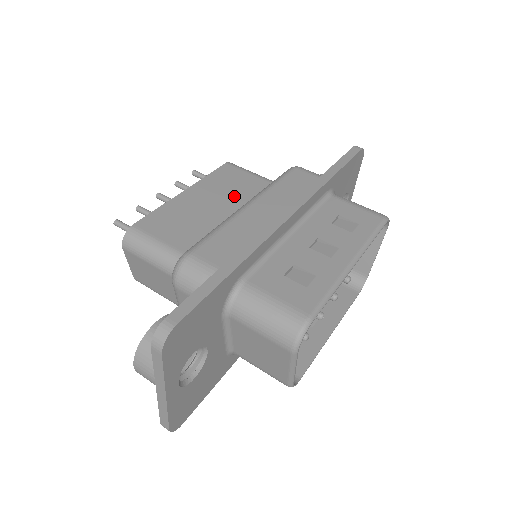
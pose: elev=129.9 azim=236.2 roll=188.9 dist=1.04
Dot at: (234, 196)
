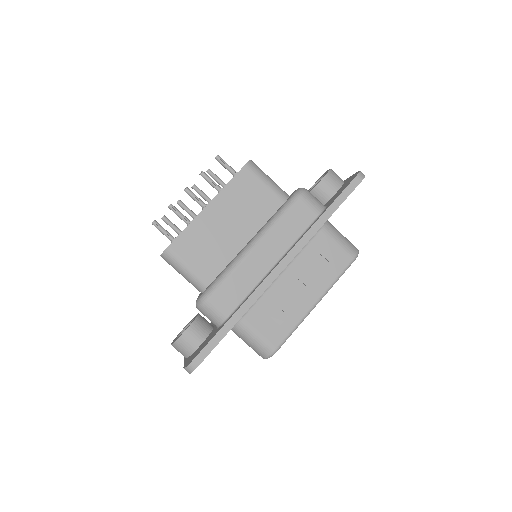
Dot at: (246, 215)
